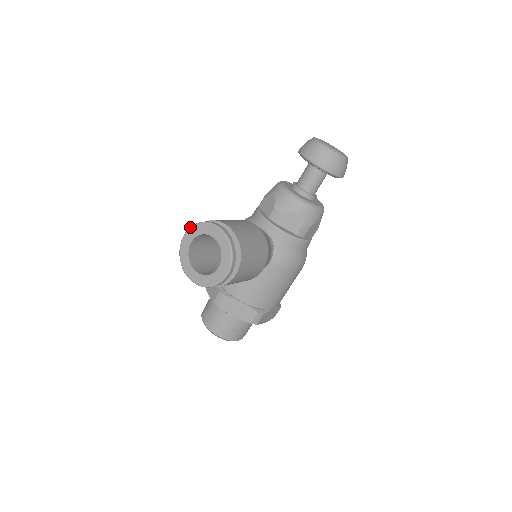
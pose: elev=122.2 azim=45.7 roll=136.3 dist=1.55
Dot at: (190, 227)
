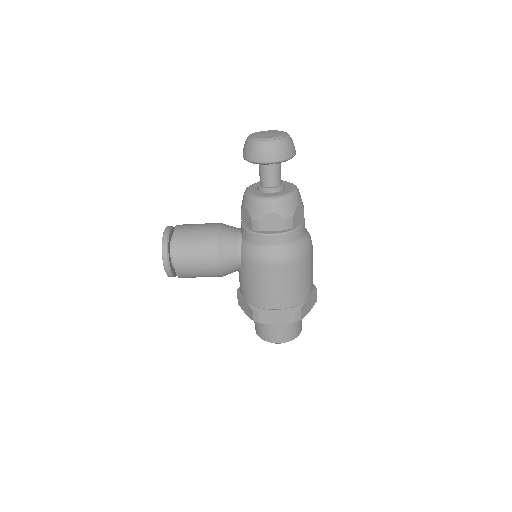
Dot at: occluded
